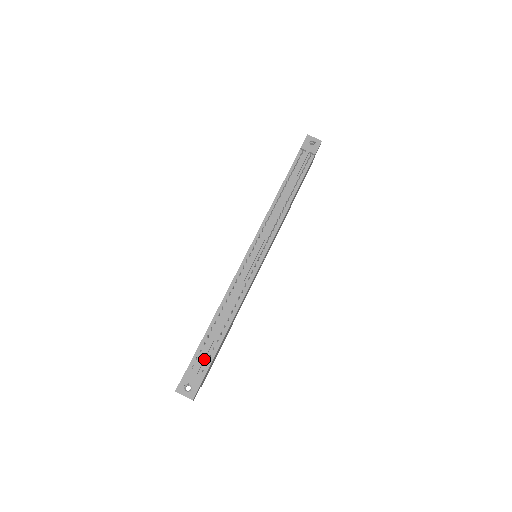
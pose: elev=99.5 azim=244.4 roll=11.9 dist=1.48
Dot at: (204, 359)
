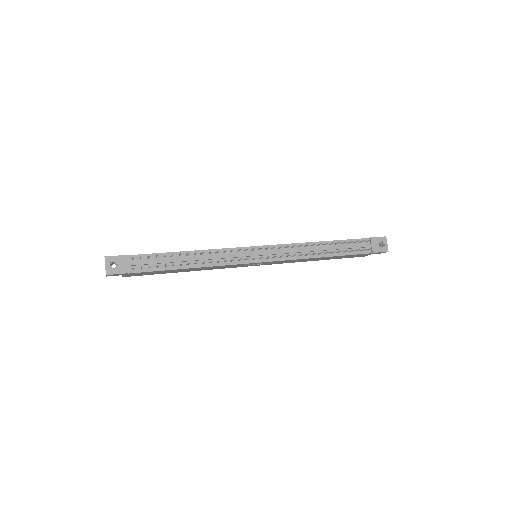
Dot at: (144, 264)
